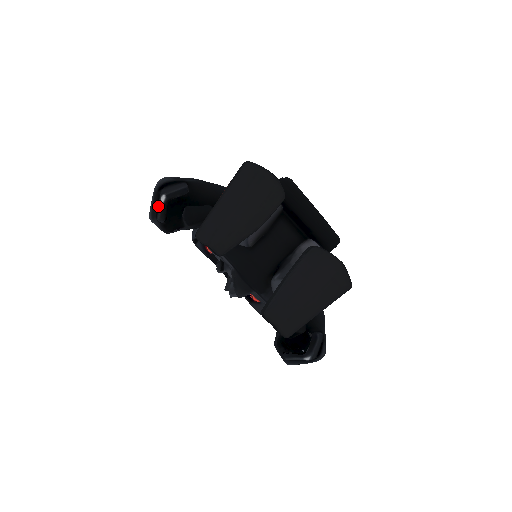
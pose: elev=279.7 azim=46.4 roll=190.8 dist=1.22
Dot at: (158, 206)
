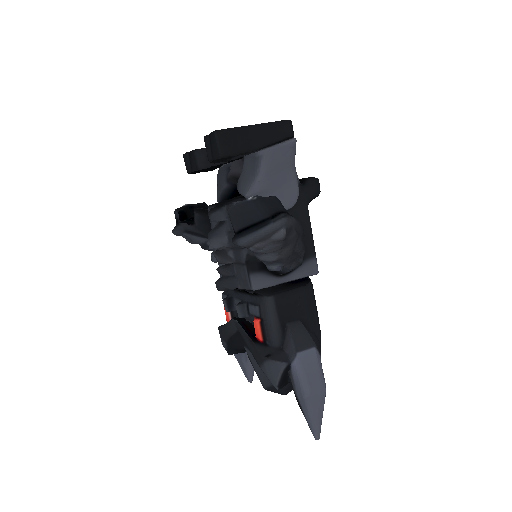
Dot at: occluded
